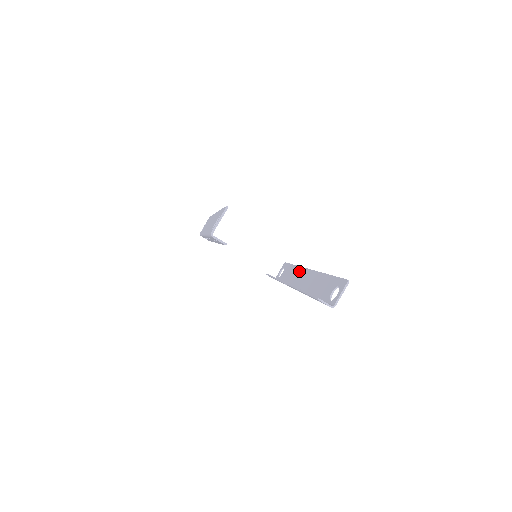
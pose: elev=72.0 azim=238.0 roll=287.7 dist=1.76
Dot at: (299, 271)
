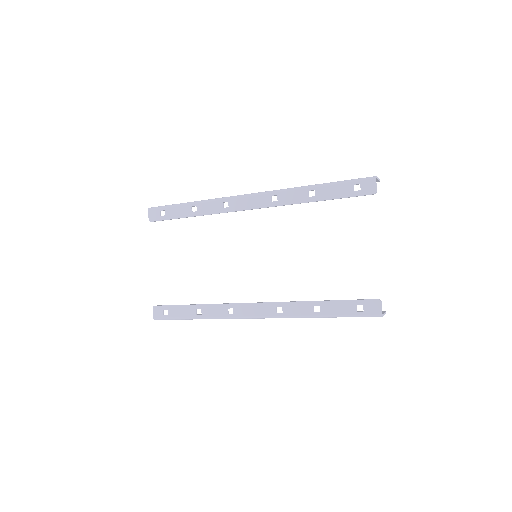
Dot at: occluded
